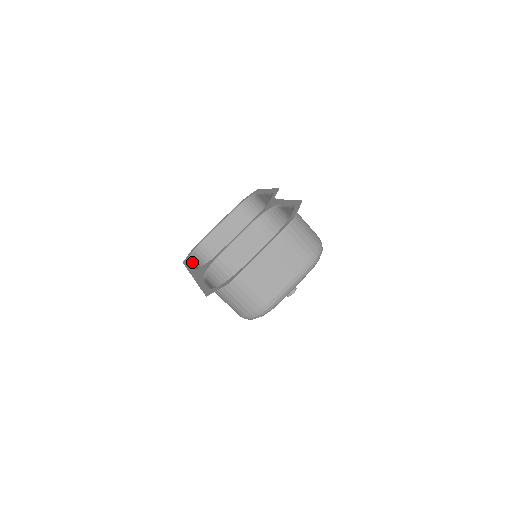
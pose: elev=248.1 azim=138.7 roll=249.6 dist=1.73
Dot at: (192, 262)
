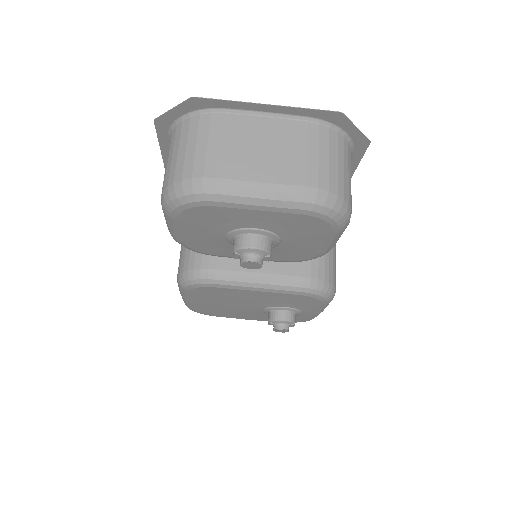
Dot at: occluded
